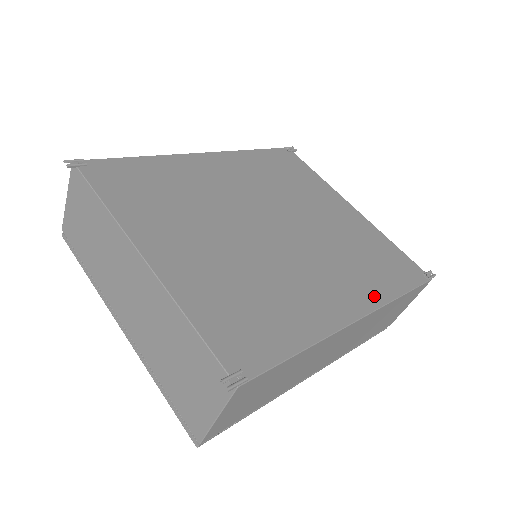
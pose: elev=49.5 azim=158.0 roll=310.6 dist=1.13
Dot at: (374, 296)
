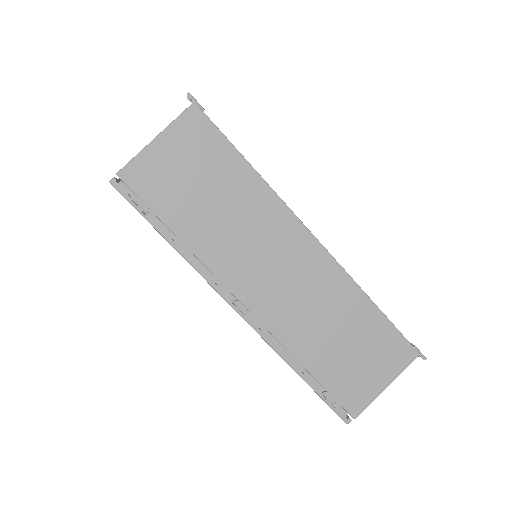
Dot at: occluded
